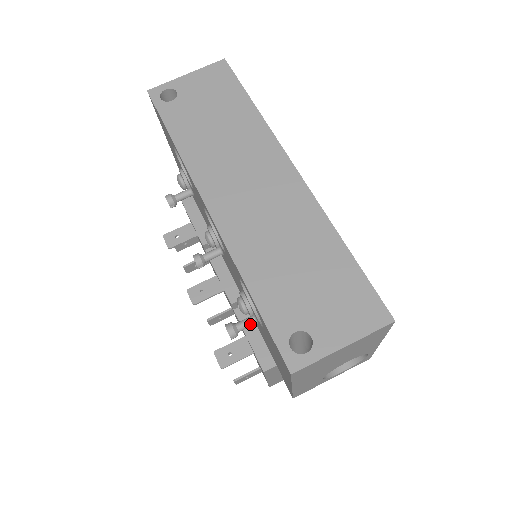
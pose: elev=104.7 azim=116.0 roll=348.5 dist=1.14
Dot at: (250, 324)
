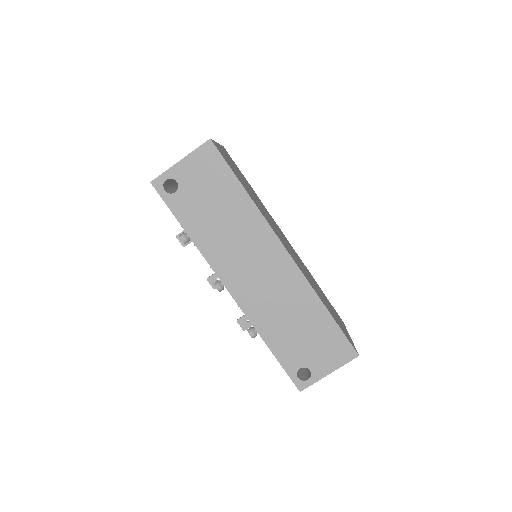
Dot at: occluded
